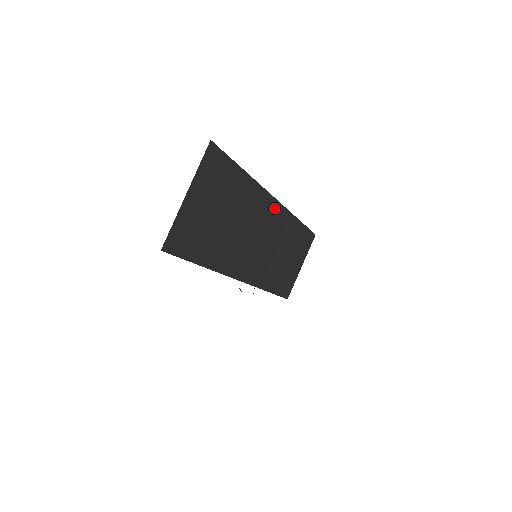
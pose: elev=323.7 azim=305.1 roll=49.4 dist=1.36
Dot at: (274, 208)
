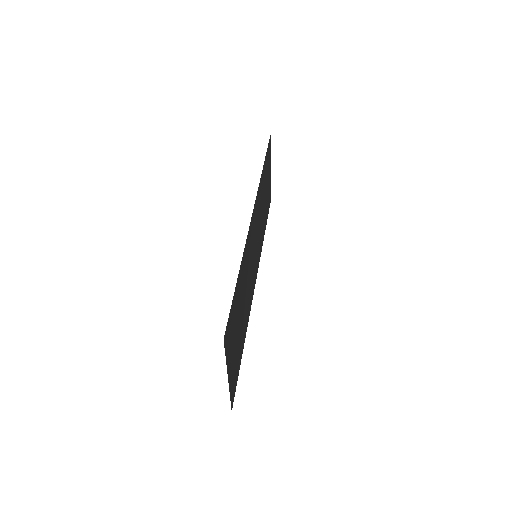
Dot at: (253, 215)
